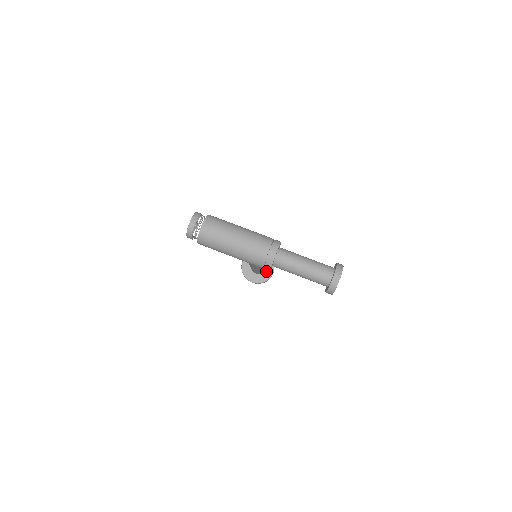
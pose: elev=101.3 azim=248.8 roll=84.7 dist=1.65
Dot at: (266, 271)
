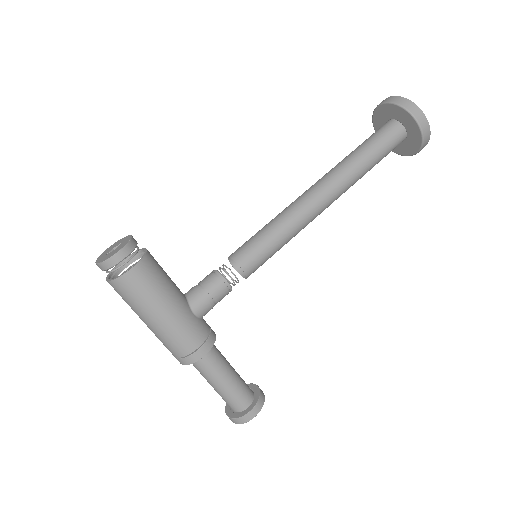
Dot at: (402, 145)
